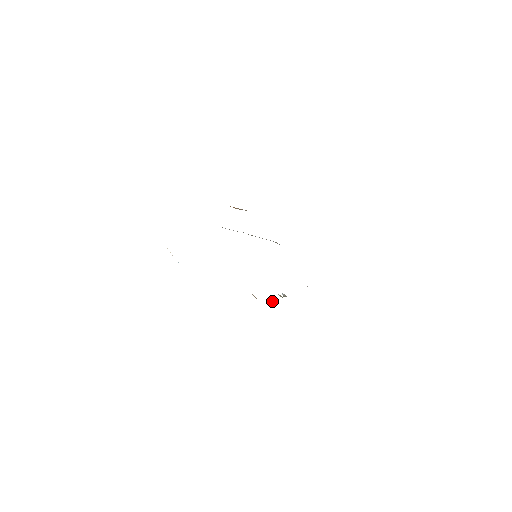
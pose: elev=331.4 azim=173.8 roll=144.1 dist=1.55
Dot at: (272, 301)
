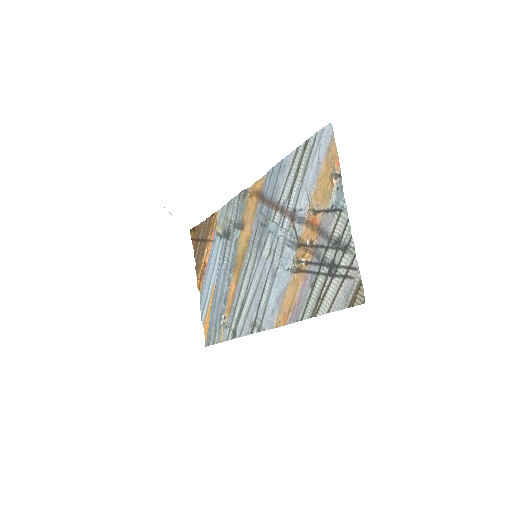
Dot at: (309, 237)
